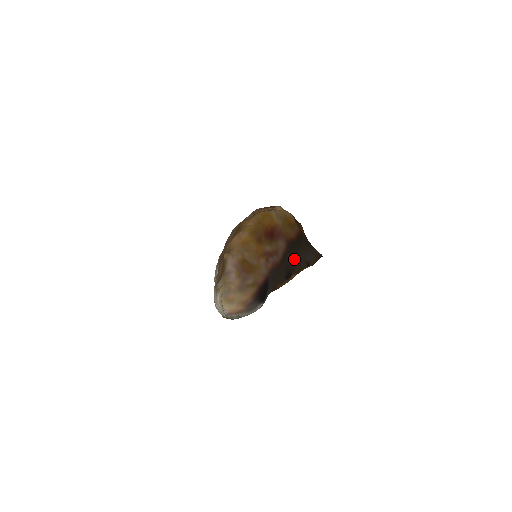
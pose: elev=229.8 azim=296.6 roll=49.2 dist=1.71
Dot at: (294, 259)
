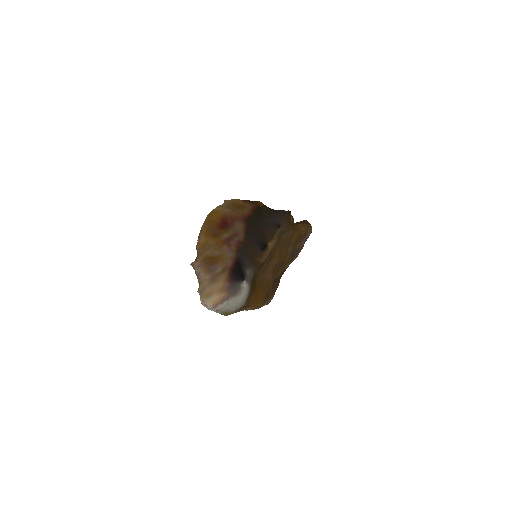
Dot at: (260, 230)
